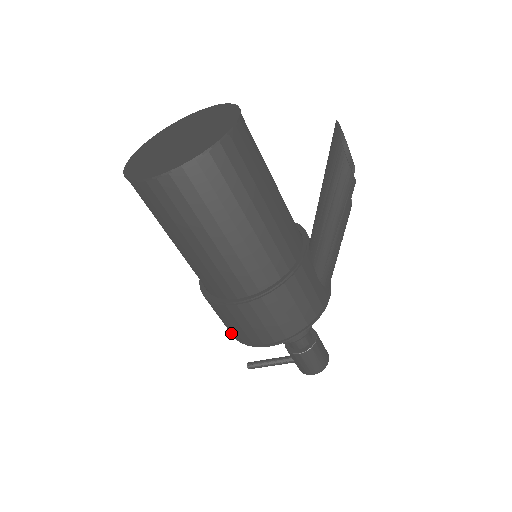
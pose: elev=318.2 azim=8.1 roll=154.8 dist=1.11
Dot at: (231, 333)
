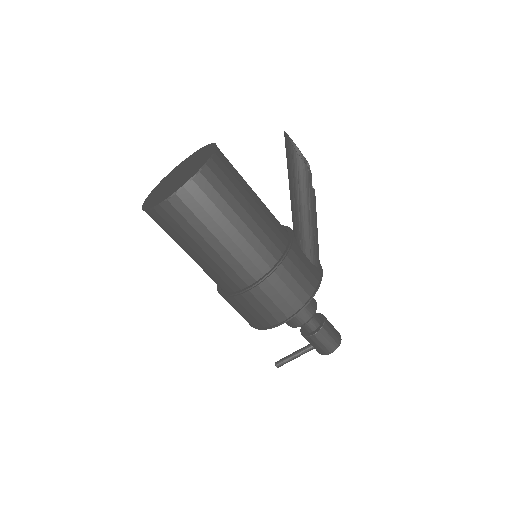
Dot at: (252, 325)
